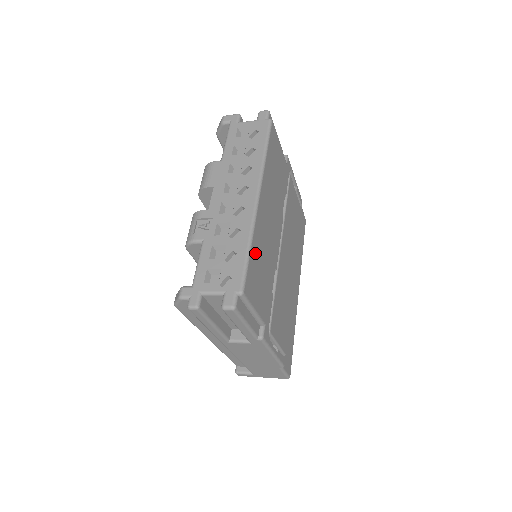
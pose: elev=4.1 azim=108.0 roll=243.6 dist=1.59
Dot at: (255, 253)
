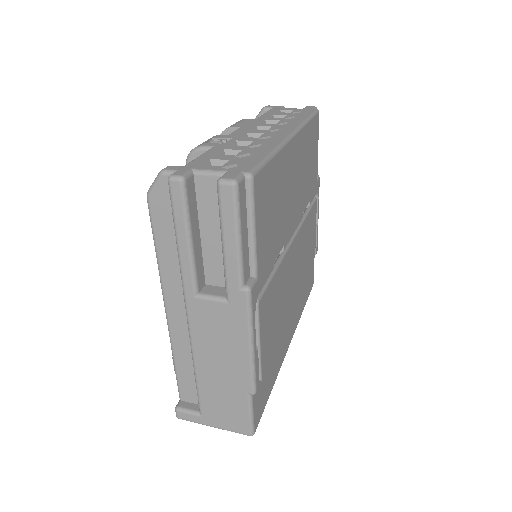
Dot at: (275, 173)
